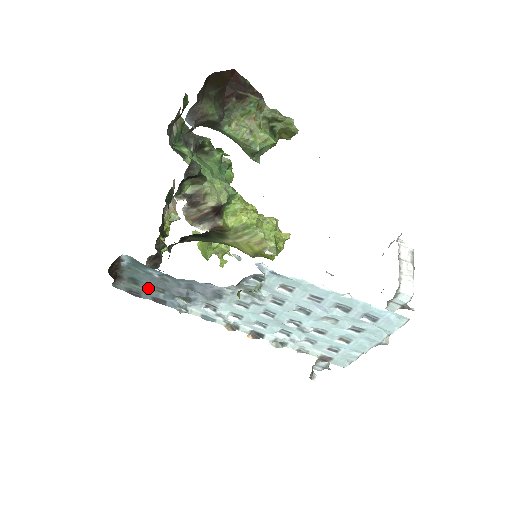
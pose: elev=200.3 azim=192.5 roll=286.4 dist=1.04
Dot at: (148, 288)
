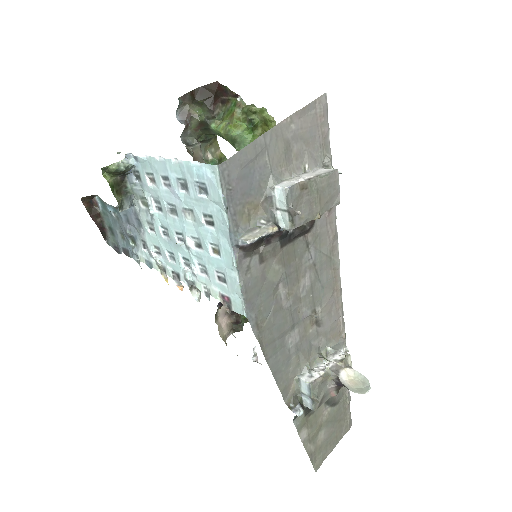
Dot at: (117, 236)
